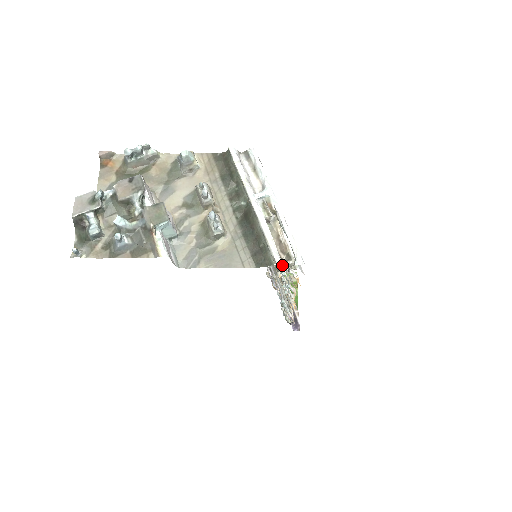
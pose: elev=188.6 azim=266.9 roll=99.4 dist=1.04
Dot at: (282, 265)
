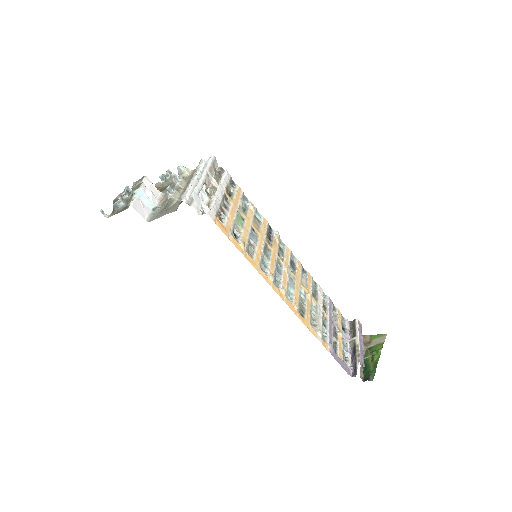
Dot at: (202, 214)
